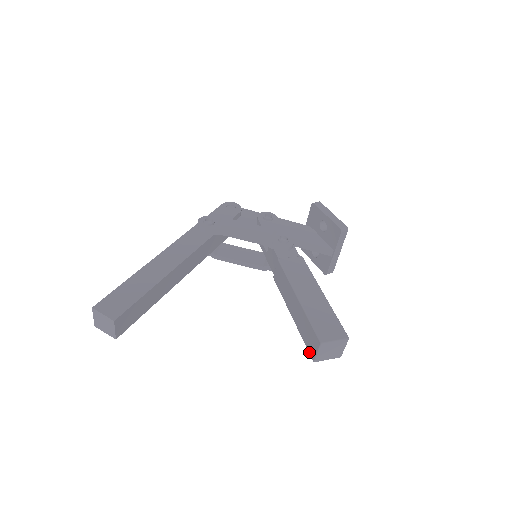
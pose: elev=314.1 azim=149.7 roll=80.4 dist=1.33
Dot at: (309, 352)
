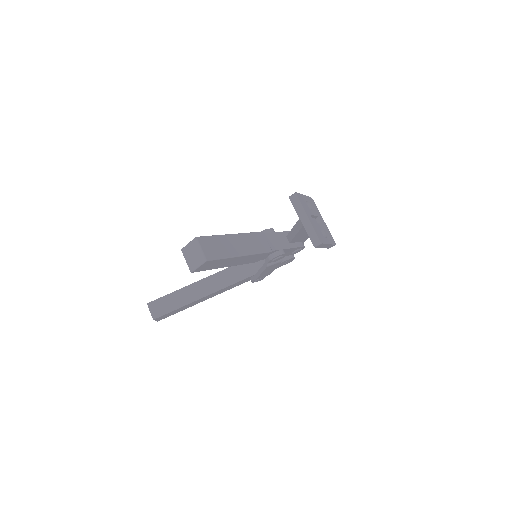
Dot at: occluded
